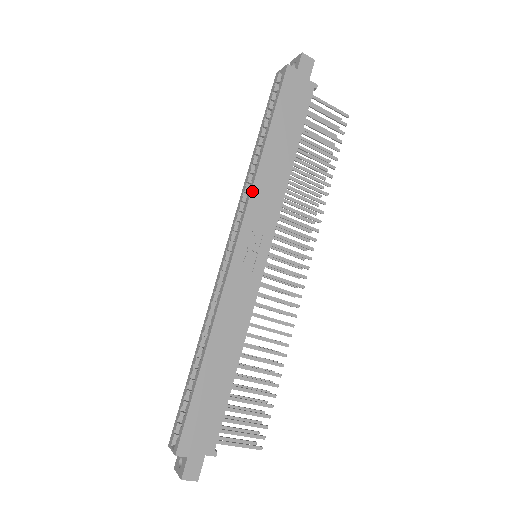
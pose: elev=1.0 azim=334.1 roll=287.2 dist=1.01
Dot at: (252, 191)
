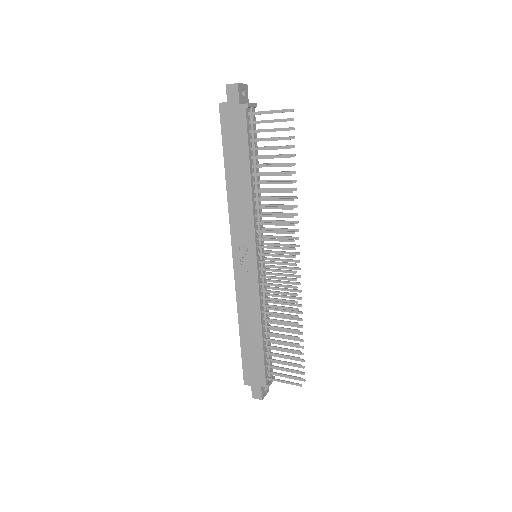
Dot at: (229, 215)
